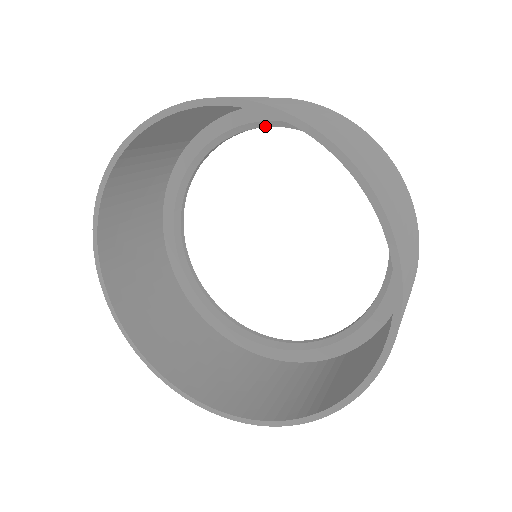
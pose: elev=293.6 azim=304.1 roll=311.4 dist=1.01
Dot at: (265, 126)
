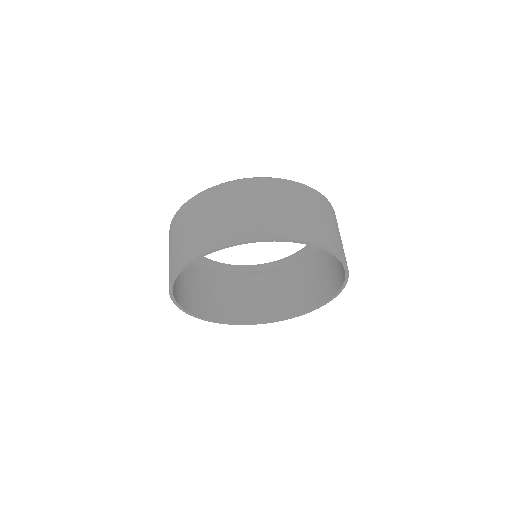
Dot at: occluded
